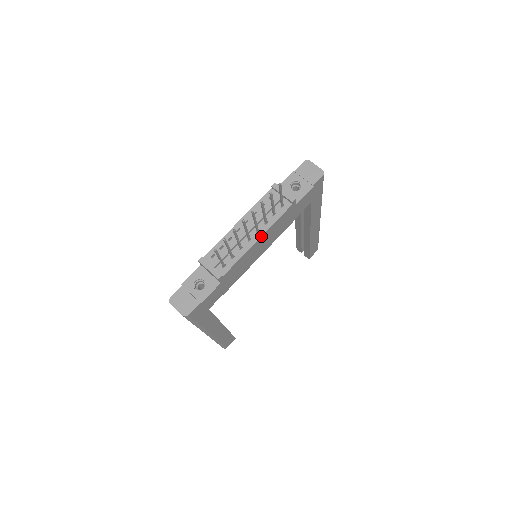
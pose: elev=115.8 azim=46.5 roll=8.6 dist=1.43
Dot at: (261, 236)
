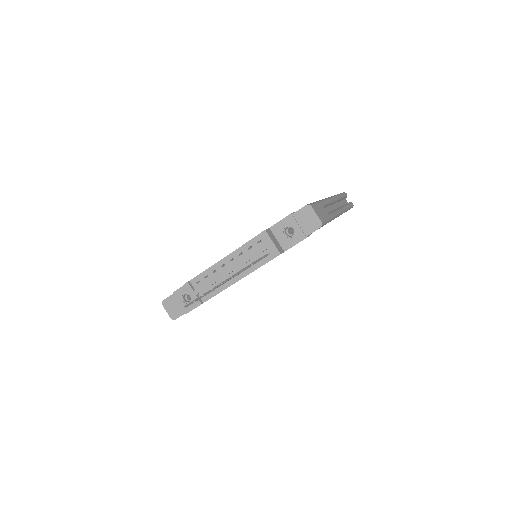
Dot at: occluded
